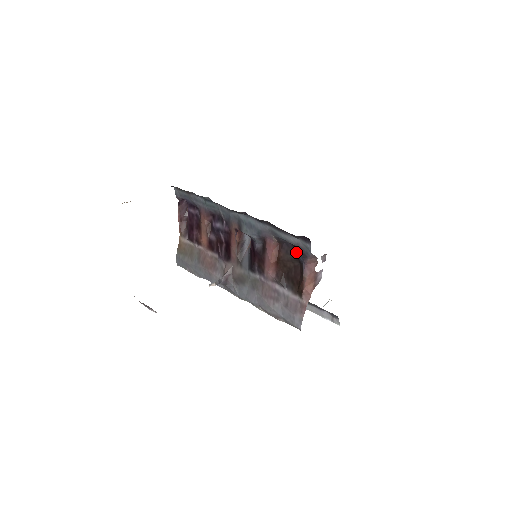
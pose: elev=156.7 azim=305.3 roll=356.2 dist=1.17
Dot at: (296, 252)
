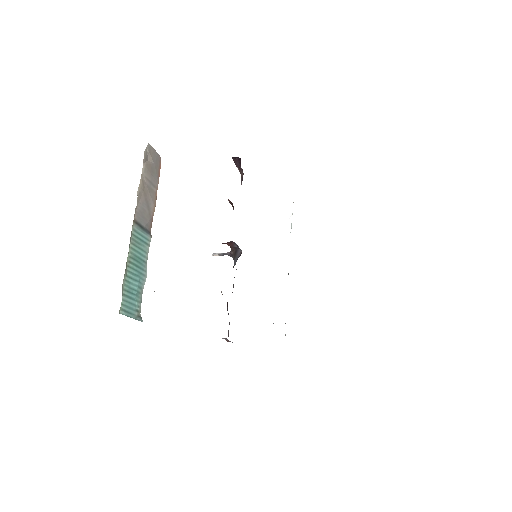
Dot at: occluded
